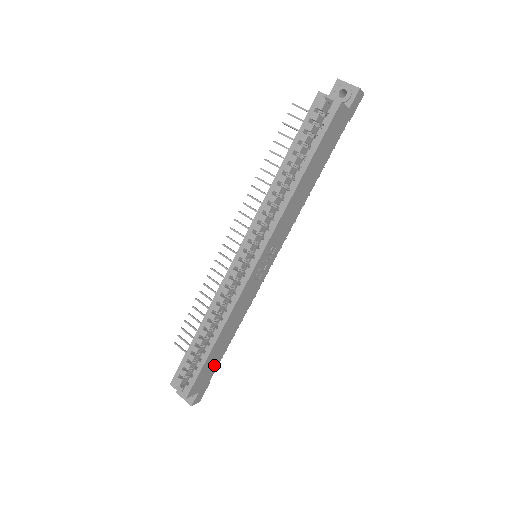
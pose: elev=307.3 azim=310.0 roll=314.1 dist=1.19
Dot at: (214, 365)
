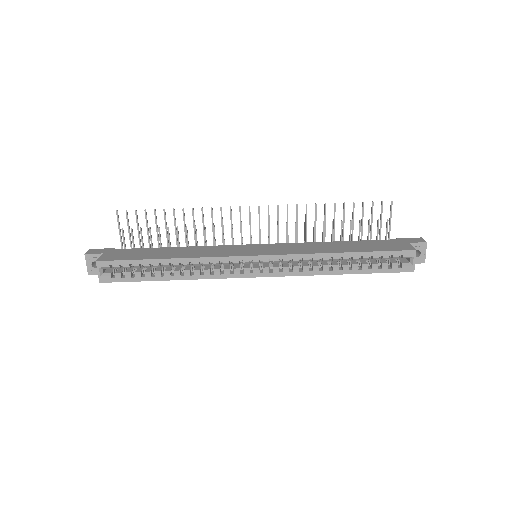
Dot at: occluded
